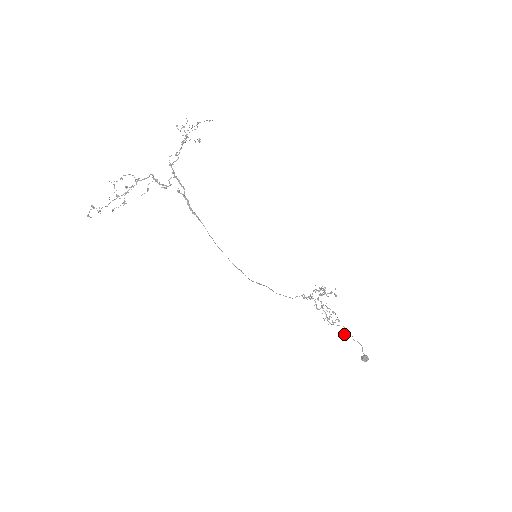
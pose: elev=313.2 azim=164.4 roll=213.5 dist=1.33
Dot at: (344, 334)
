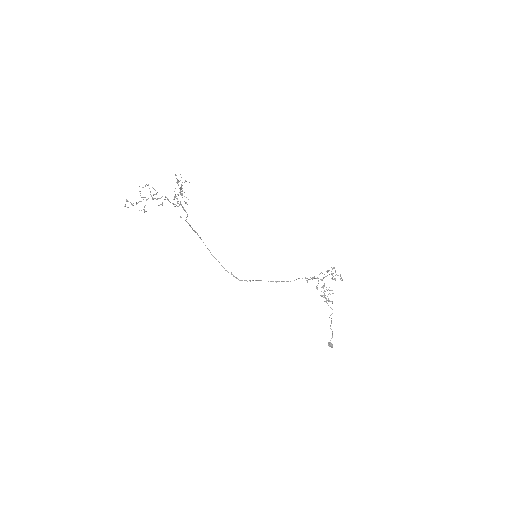
Dot at: occluded
